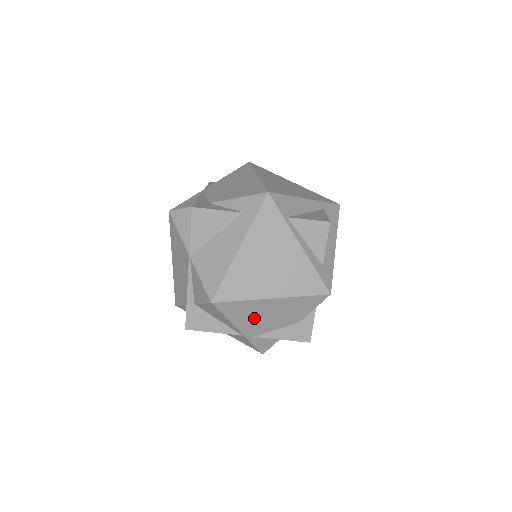
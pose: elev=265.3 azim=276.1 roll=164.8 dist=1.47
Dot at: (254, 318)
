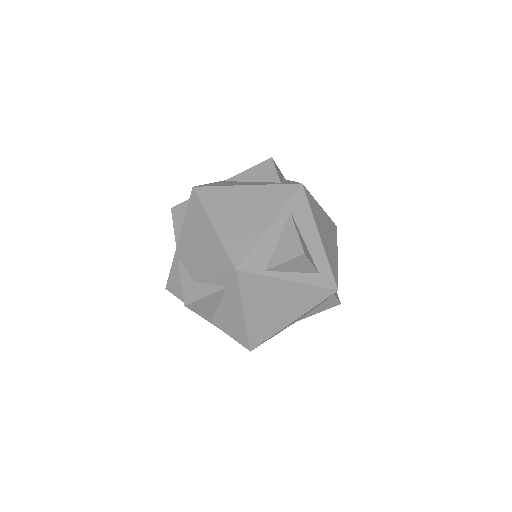
Dot at: occluded
